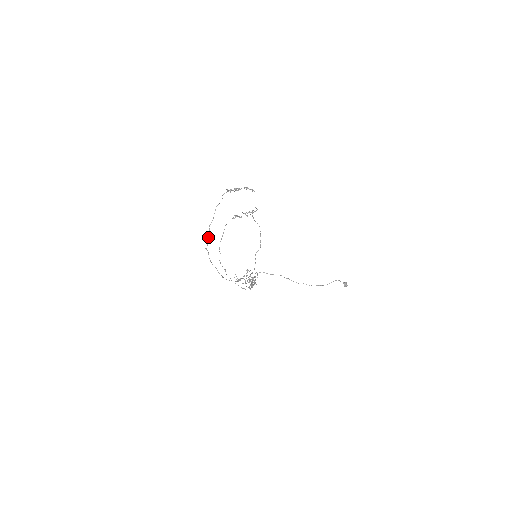
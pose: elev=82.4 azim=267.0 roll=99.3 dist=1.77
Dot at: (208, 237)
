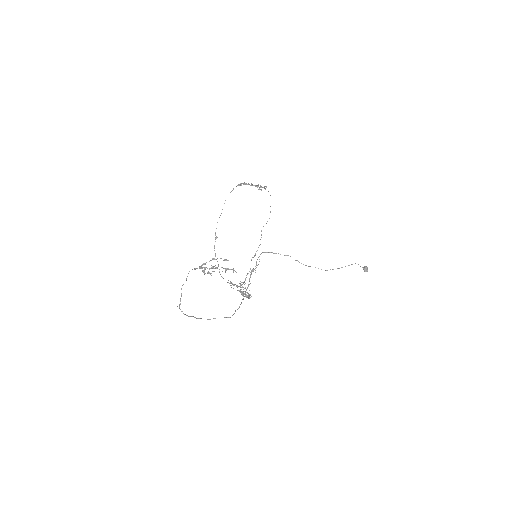
Dot at: occluded
